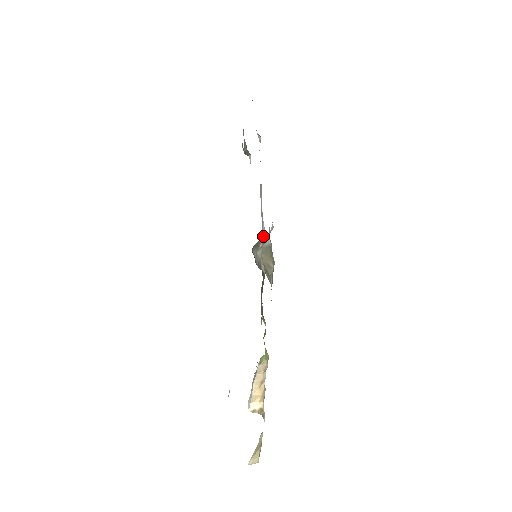
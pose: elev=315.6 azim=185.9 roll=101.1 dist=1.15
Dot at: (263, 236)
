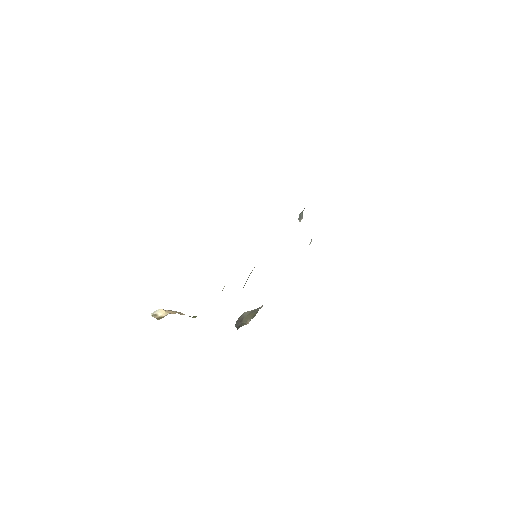
Dot at: occluded
